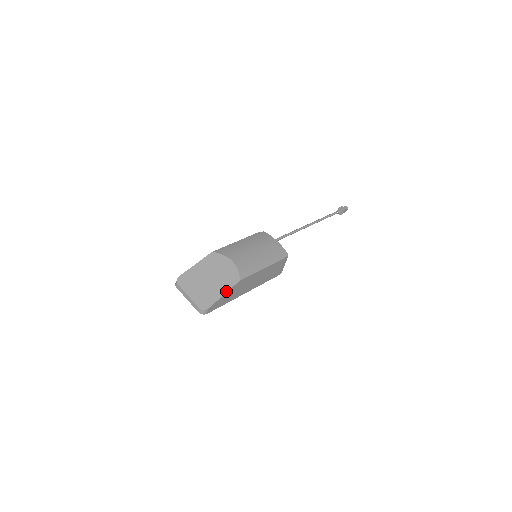
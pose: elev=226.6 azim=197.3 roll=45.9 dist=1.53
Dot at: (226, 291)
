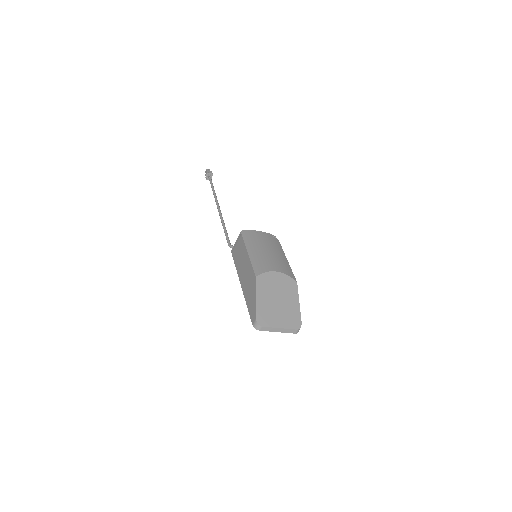
Dot at: (298, 299)
